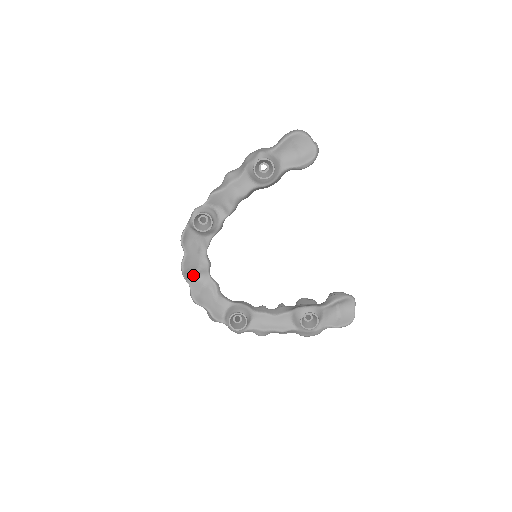
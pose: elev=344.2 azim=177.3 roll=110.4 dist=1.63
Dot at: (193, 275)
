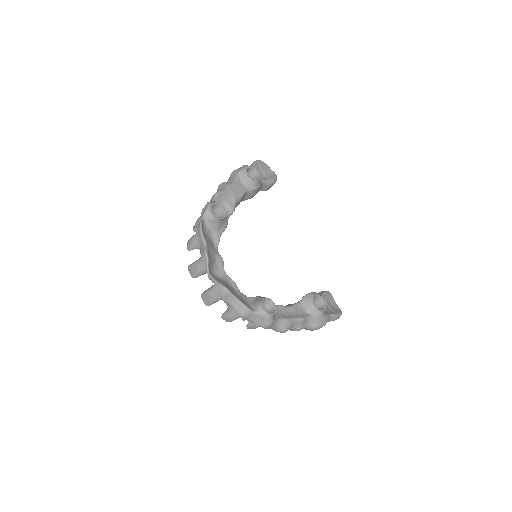
Dot at: (211, 271)
